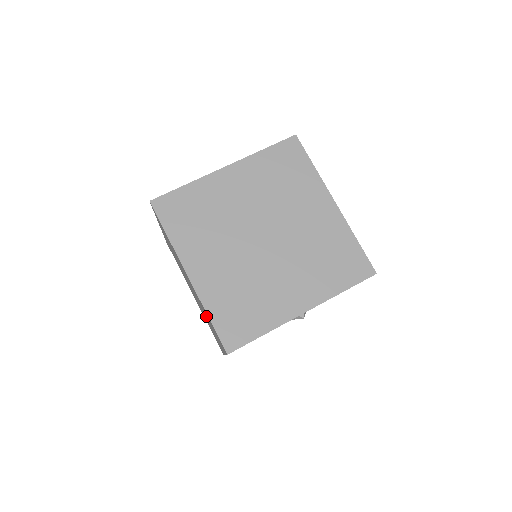
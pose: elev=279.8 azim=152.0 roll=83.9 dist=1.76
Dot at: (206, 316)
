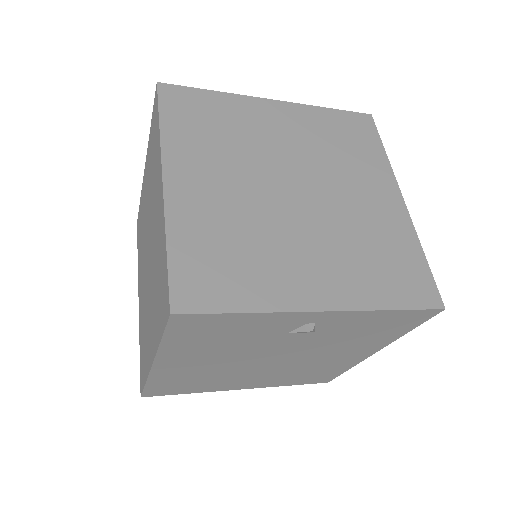
Dot at: (154, 281)
